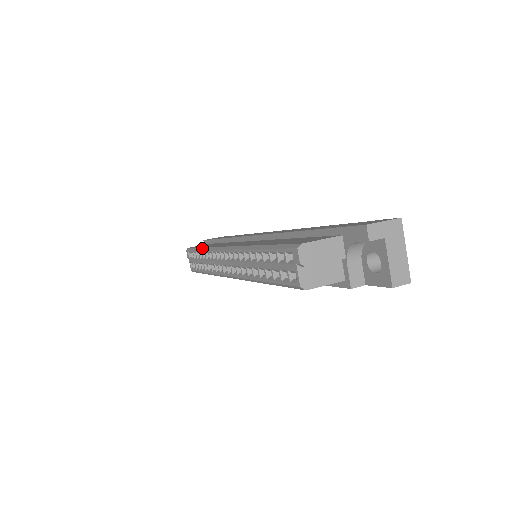
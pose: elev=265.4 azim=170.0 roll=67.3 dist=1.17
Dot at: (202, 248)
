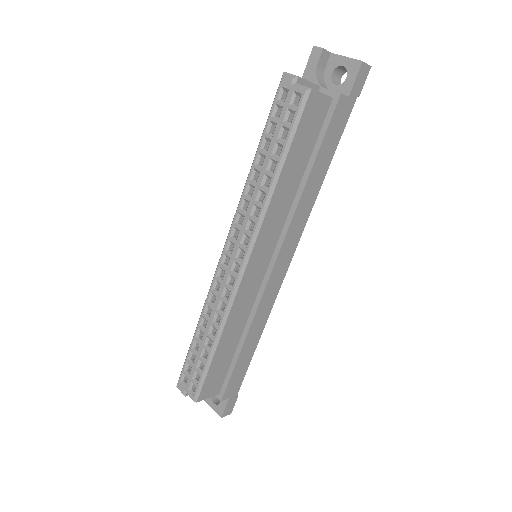
Dot at: (197, 324)
